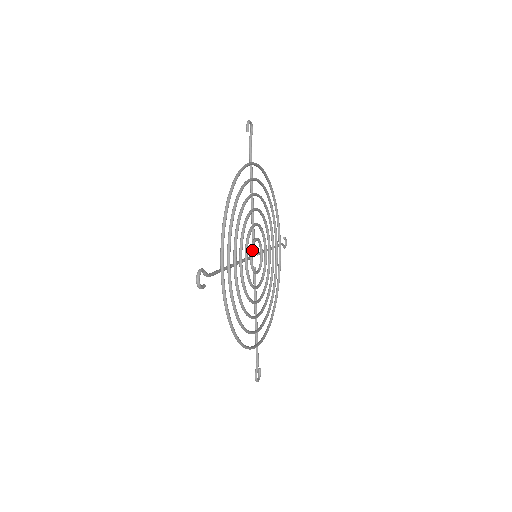
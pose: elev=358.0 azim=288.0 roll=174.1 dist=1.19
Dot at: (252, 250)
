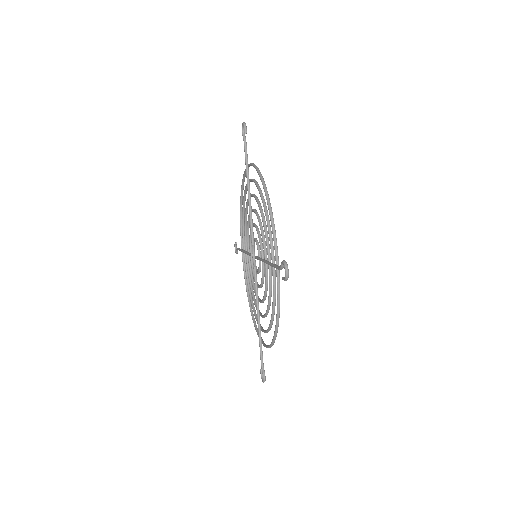
Dot at: occluded
